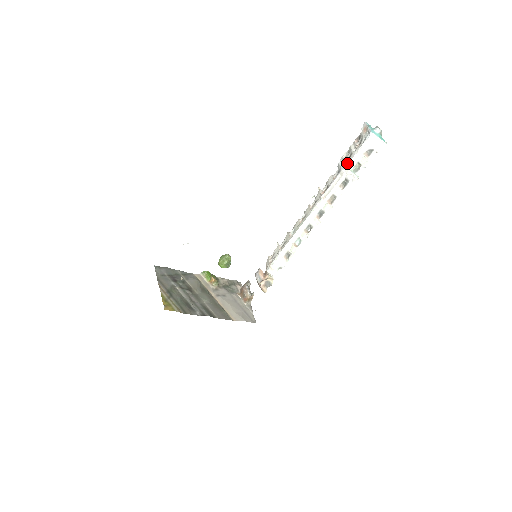
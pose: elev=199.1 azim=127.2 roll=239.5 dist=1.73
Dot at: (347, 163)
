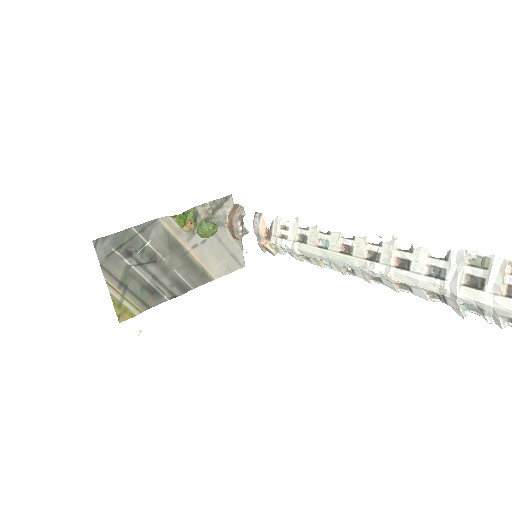
Dot at: (462, 294)
